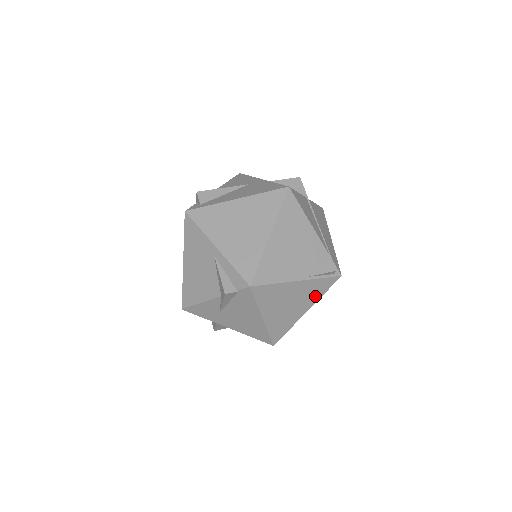
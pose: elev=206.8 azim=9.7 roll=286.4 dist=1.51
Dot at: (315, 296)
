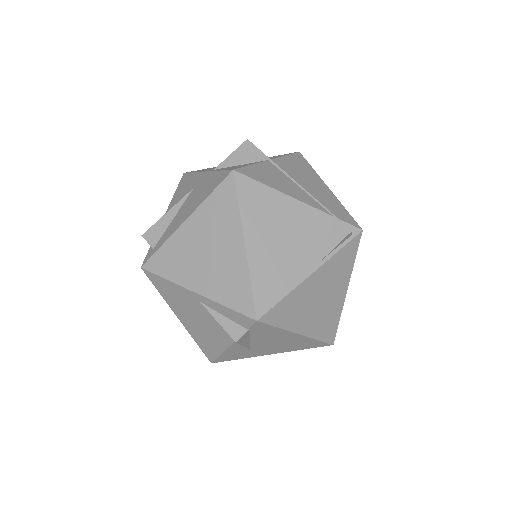
Dot at: (345, 271)
